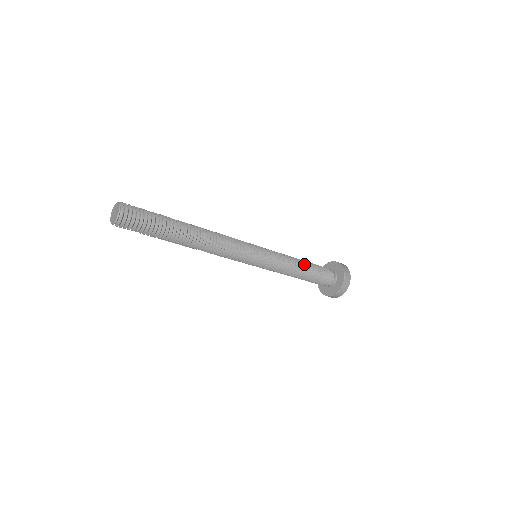
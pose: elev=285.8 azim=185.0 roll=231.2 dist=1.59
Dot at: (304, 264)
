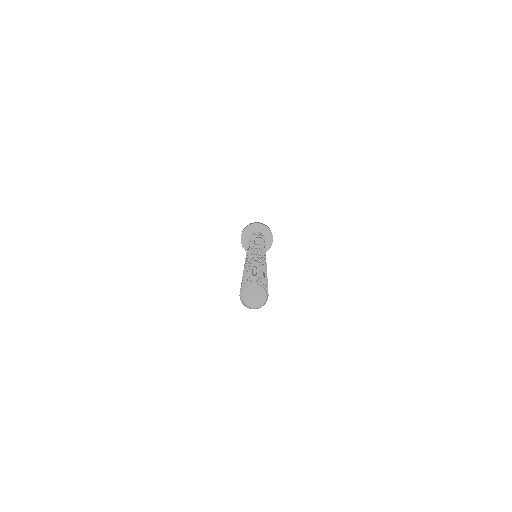
Dot at: (261, 239)
